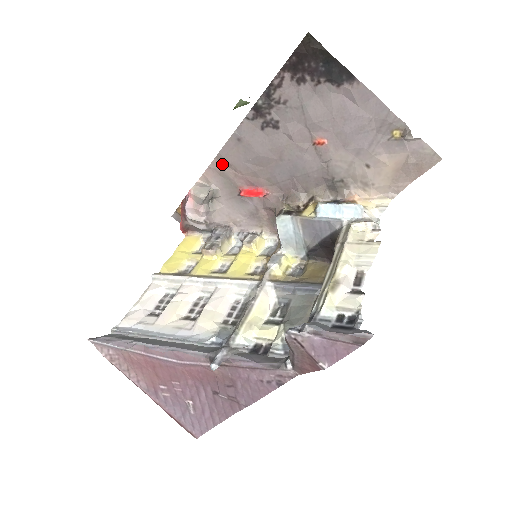
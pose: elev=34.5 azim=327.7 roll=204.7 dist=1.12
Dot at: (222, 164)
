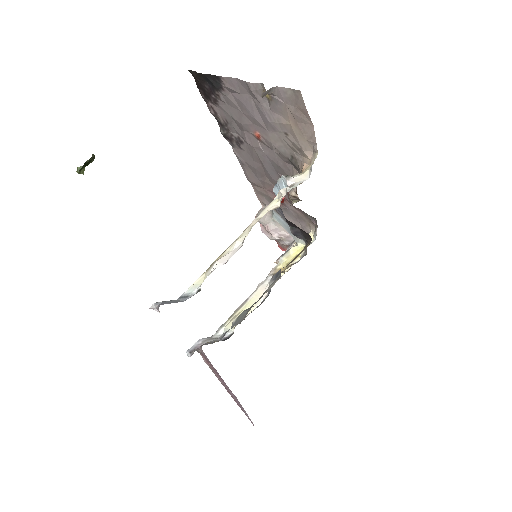
Dot at: (256, 187)
